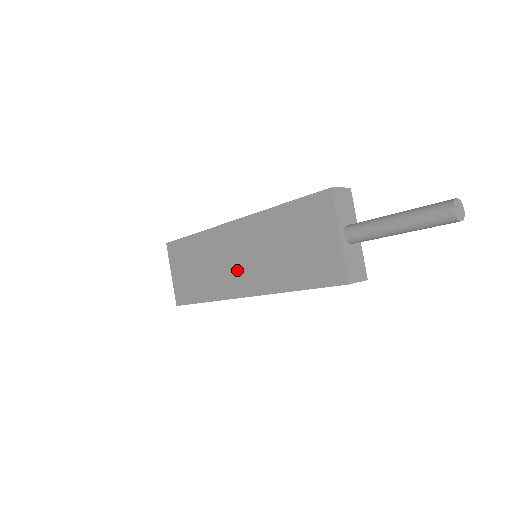
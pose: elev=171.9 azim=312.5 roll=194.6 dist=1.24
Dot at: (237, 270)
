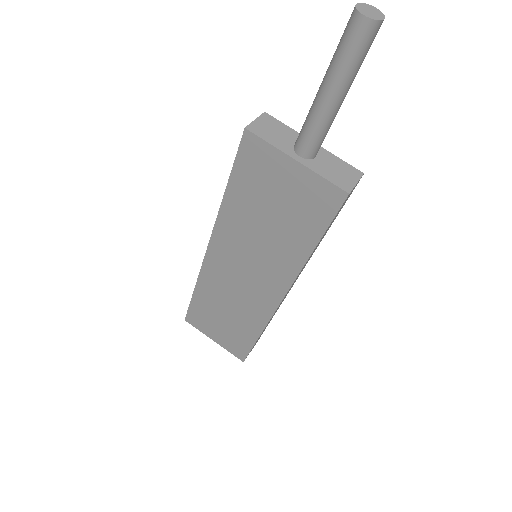
Dot at: (253, 284)
